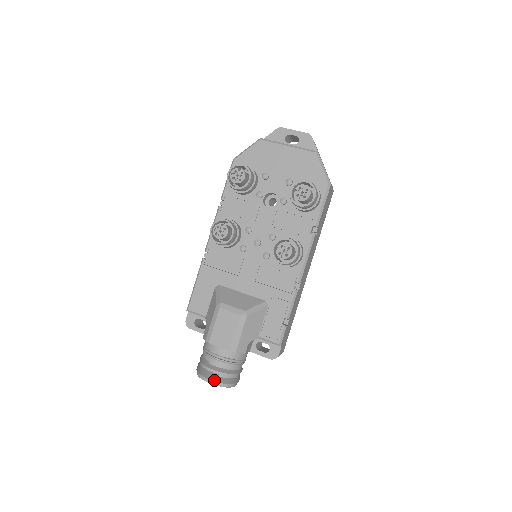
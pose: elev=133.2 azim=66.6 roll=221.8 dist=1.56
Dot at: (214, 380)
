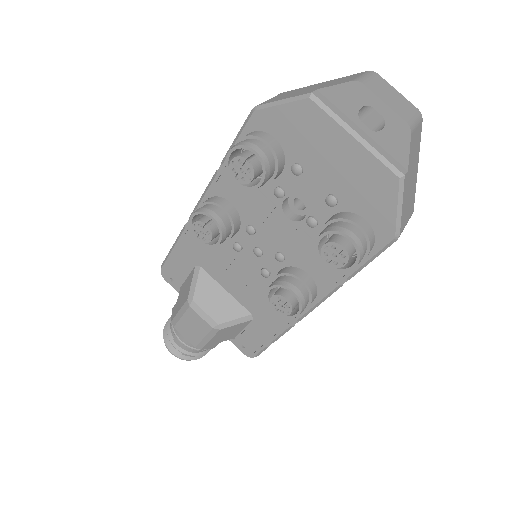
Dot at: (176, 355)
